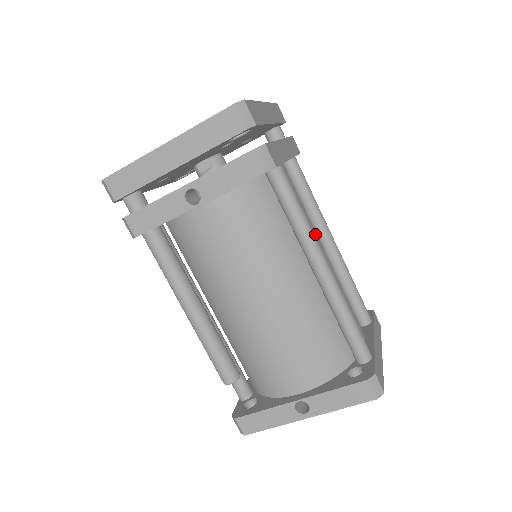
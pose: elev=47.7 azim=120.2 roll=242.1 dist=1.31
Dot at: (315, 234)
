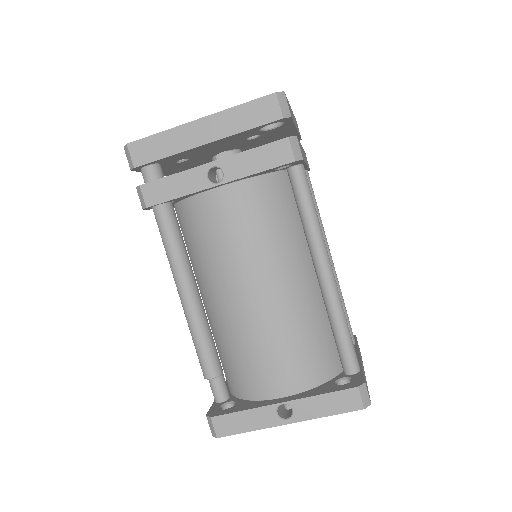
Dot at: occluded
